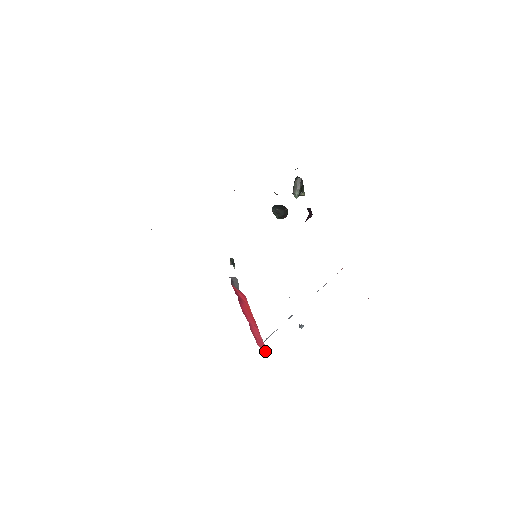
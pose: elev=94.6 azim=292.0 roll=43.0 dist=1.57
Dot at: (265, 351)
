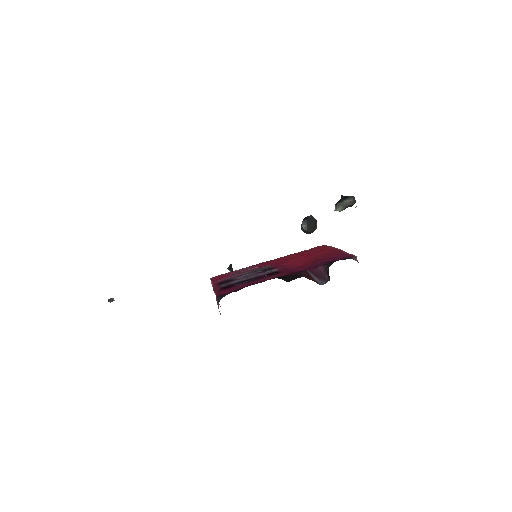
Dot at: occluded
